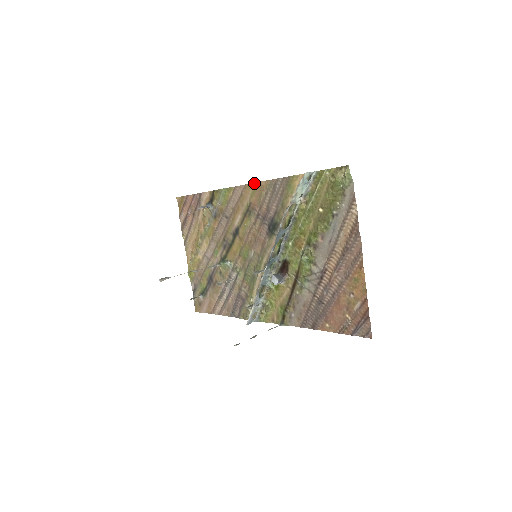
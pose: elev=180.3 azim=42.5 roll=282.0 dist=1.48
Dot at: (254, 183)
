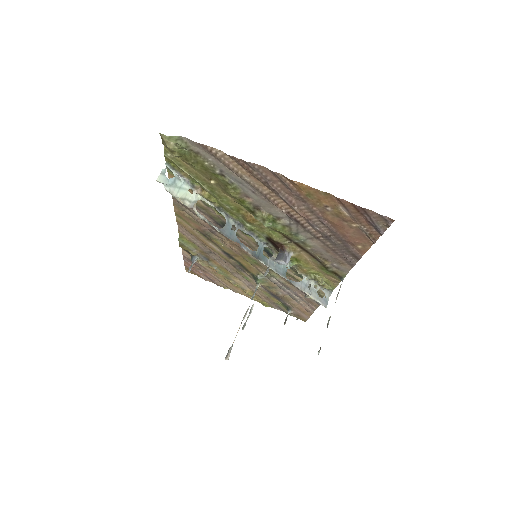
Dot at: (176, 216)
